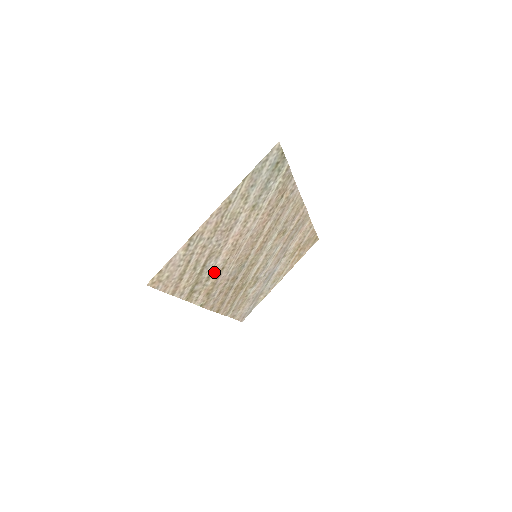
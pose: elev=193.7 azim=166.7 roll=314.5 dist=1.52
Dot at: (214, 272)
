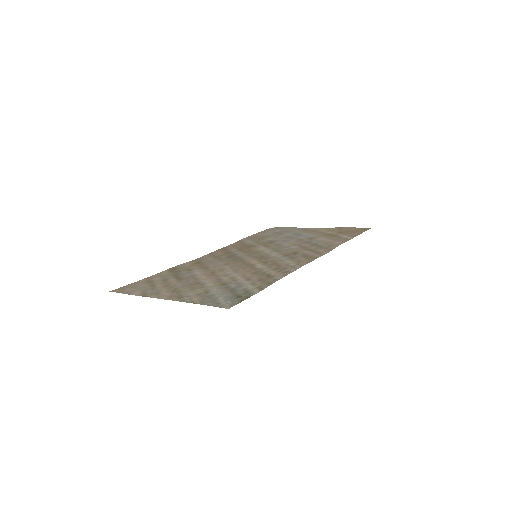
Dot at: (195, 269)
